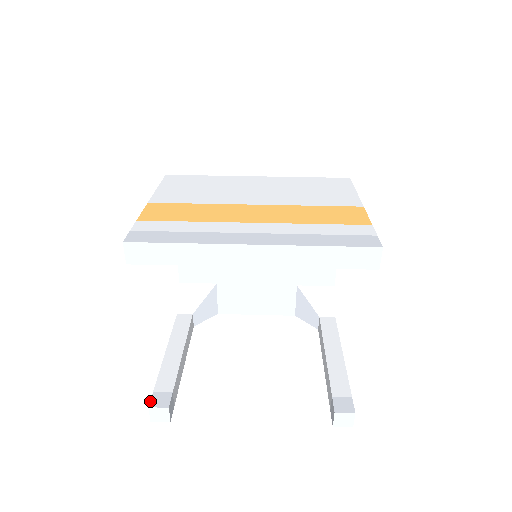
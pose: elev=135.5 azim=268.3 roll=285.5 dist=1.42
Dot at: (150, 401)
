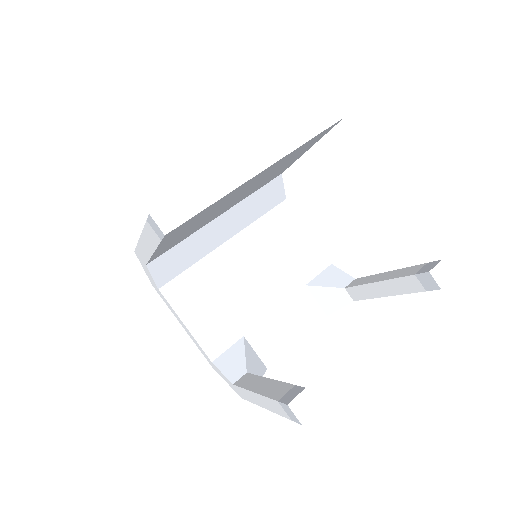
Dot at: (283, 403)
